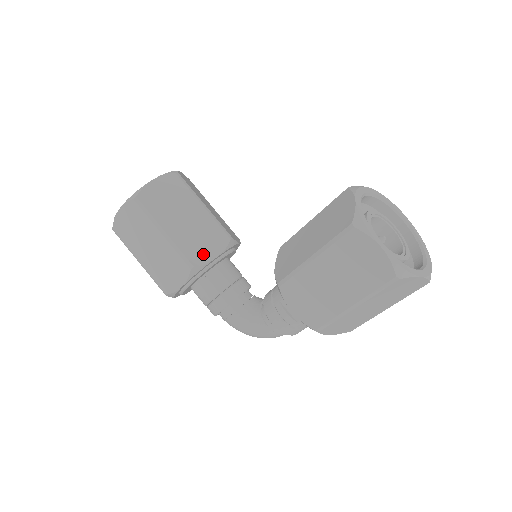
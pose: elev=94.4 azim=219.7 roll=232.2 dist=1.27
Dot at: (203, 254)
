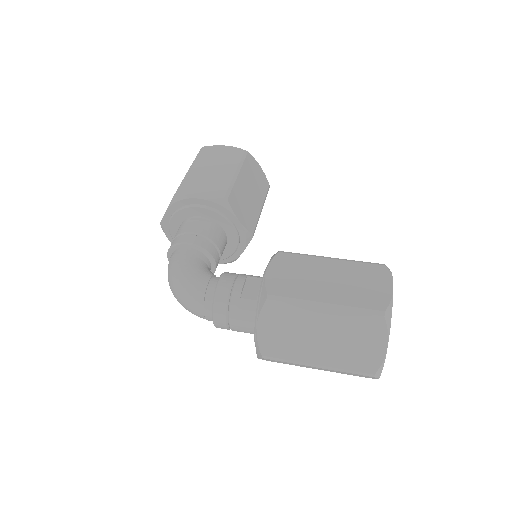
Dot at: (237, 208)
